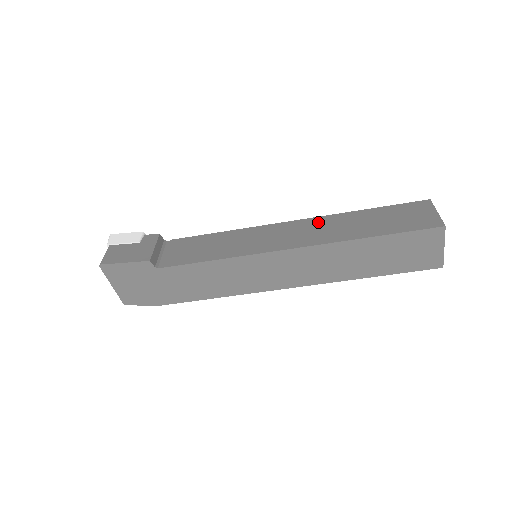
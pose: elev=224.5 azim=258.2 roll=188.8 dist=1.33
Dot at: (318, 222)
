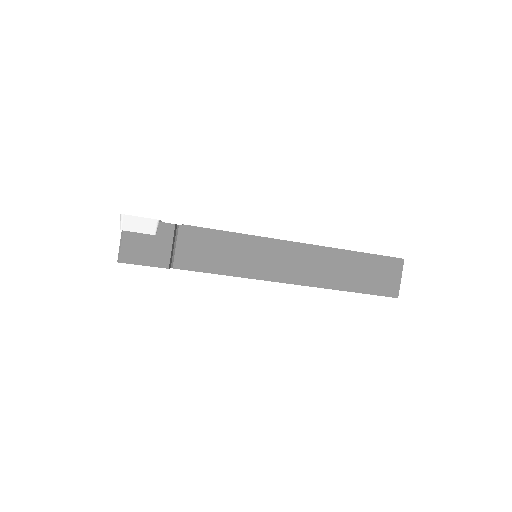
Dot at: (318, 255)
